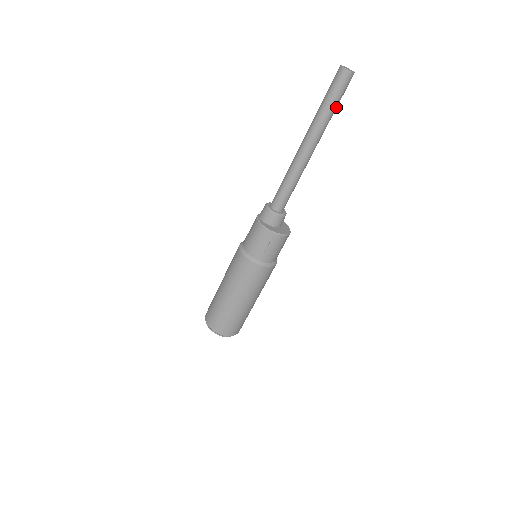
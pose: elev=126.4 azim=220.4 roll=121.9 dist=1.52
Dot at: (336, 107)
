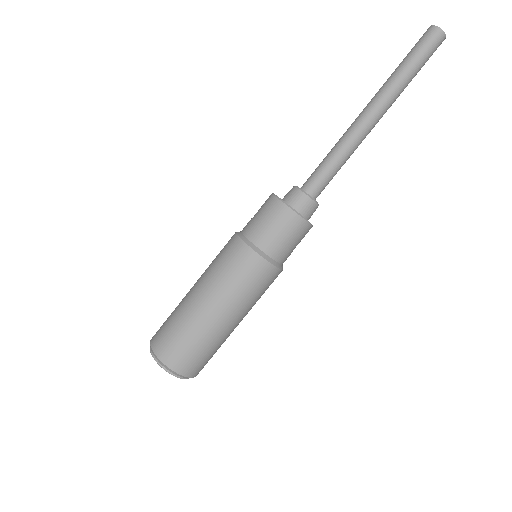
Dot at: (410, 67)
